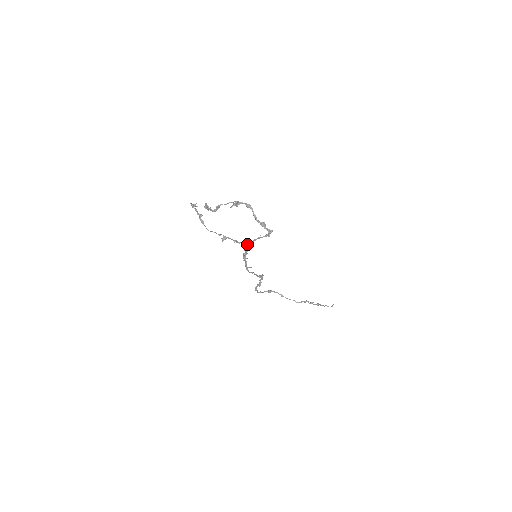
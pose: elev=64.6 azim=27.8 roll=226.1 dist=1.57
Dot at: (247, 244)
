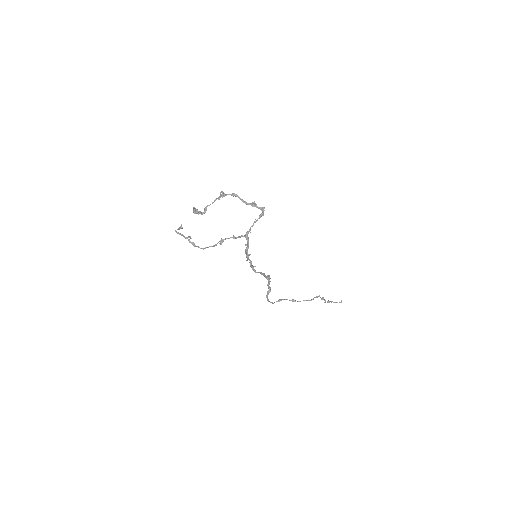
Dot at: (246, 235)
